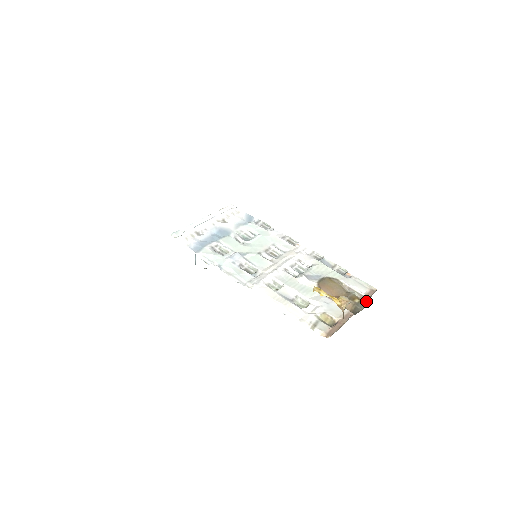
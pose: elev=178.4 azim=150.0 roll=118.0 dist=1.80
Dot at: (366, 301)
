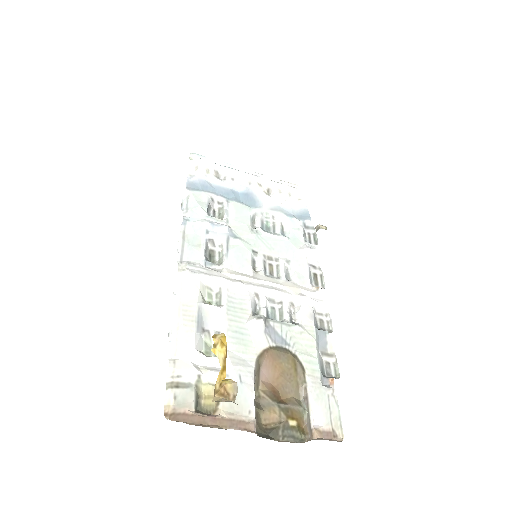
Dot at: (305, 437)
